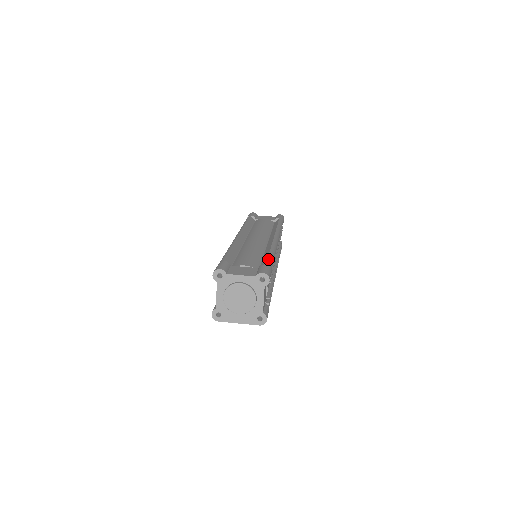
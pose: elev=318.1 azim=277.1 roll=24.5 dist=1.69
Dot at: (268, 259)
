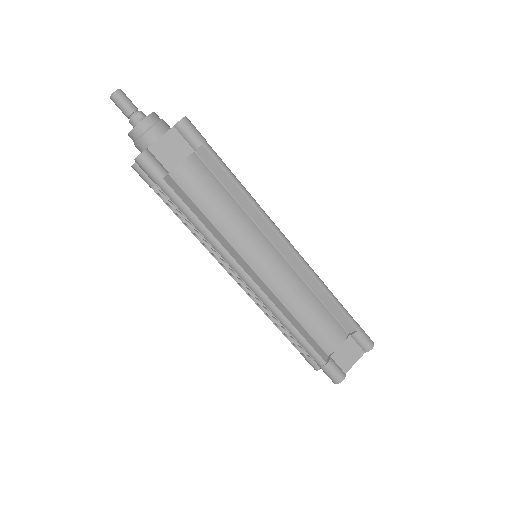
Dot at: (346, 316)
